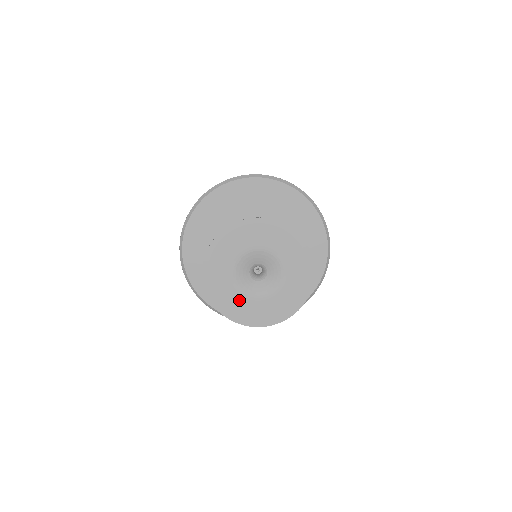
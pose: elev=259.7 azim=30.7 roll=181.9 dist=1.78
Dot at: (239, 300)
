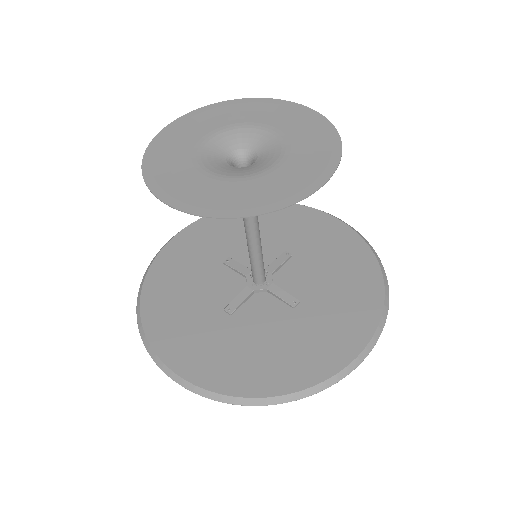
Dot at: (182, 154)
